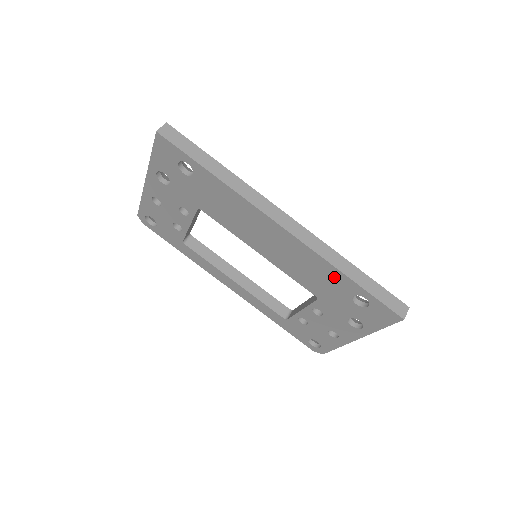
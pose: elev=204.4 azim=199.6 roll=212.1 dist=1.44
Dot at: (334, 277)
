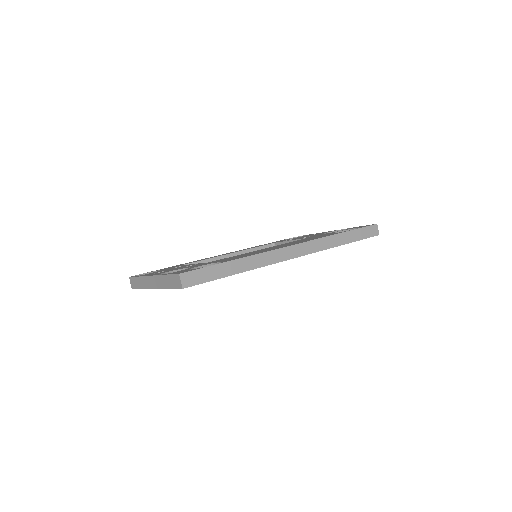
Dot at: occluded
